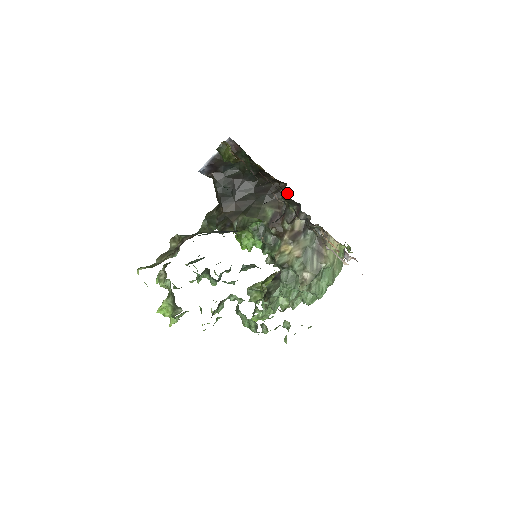
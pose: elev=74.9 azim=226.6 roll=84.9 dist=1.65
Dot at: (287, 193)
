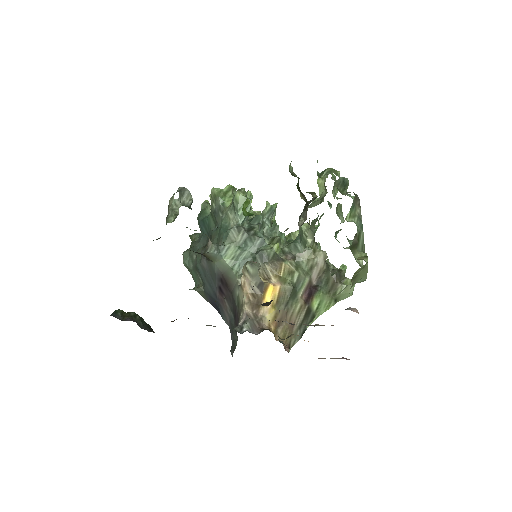
Dot at: occluded
